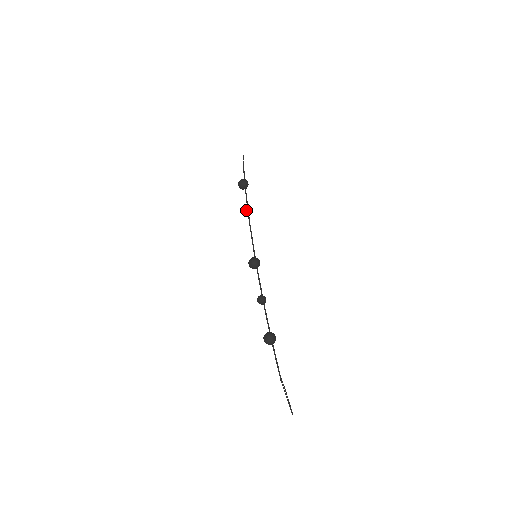
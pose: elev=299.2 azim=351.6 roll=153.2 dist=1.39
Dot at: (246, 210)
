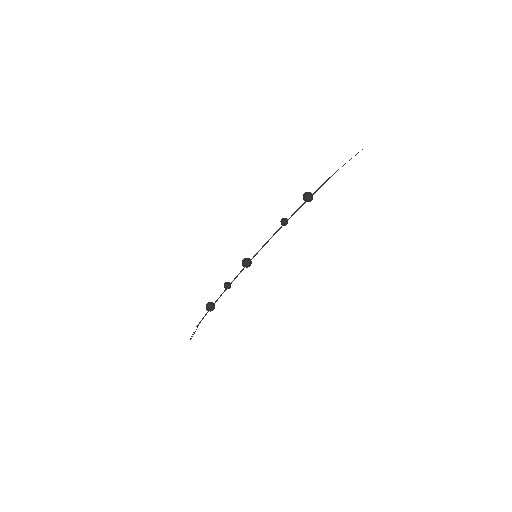
Dot at: (282, 223)
